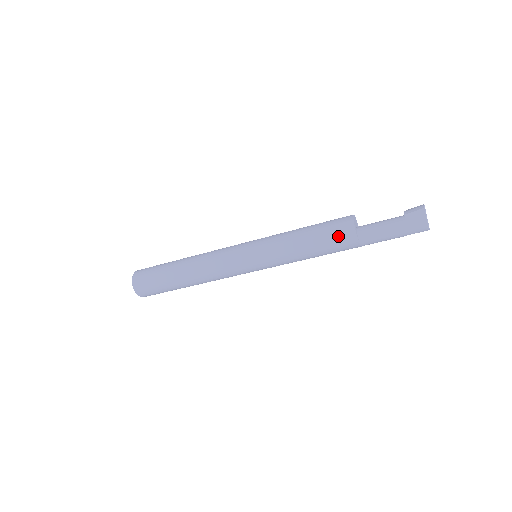
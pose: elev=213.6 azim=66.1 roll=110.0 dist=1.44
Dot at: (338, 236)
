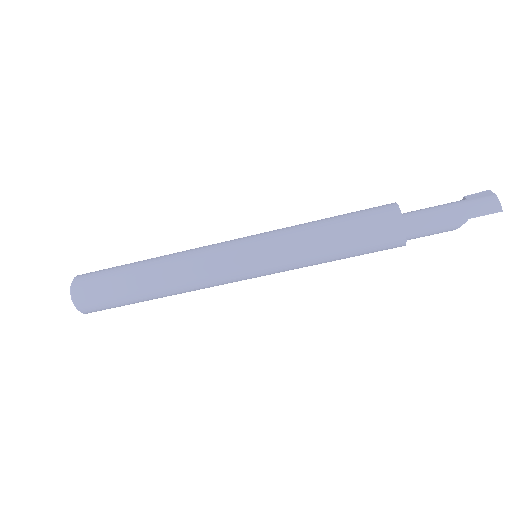
Dot at: (374, 213)
